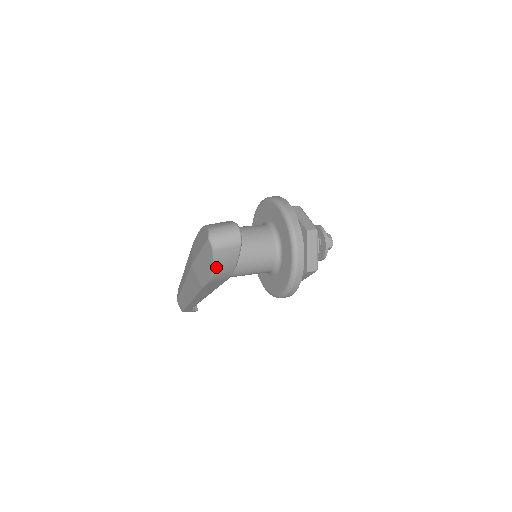
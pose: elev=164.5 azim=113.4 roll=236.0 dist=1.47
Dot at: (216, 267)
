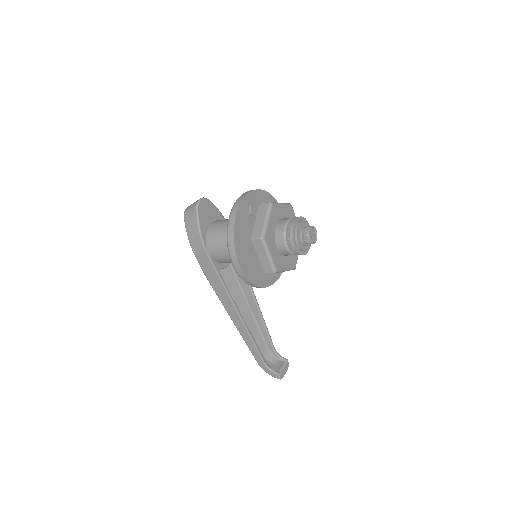
Dot at: (188, 233)
